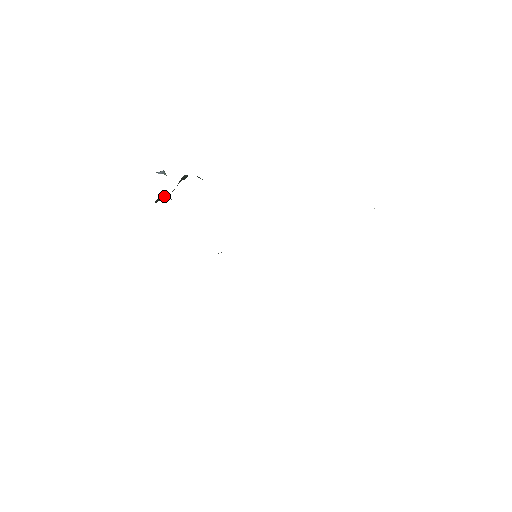
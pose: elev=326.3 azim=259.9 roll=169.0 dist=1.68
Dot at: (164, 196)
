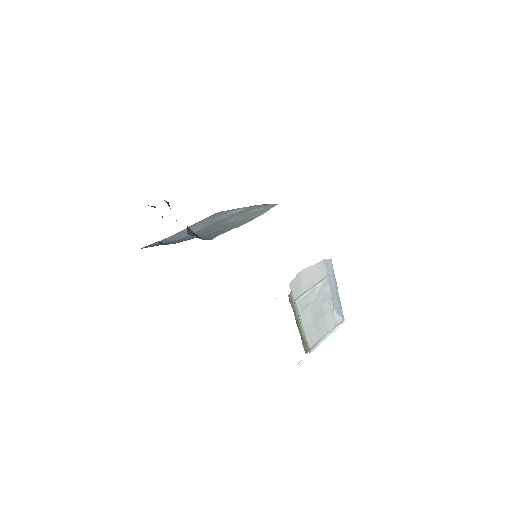
Dot at: occluded
